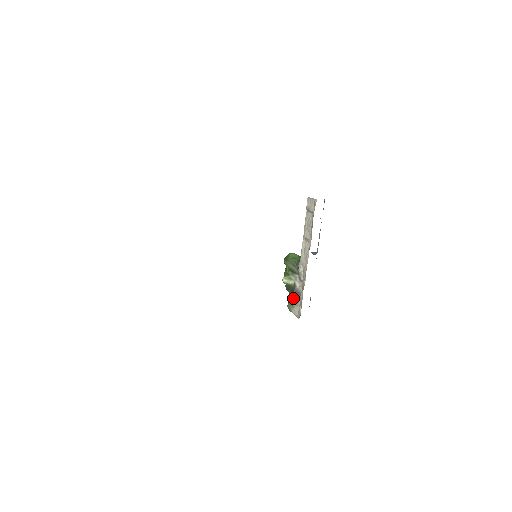
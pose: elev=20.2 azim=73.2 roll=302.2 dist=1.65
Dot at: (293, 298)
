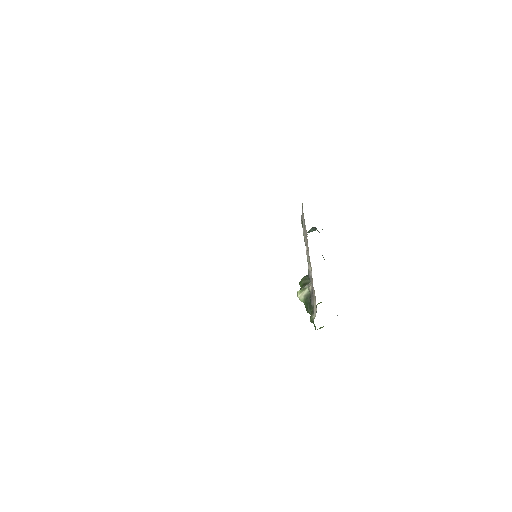
Dot at: (312, 305)
